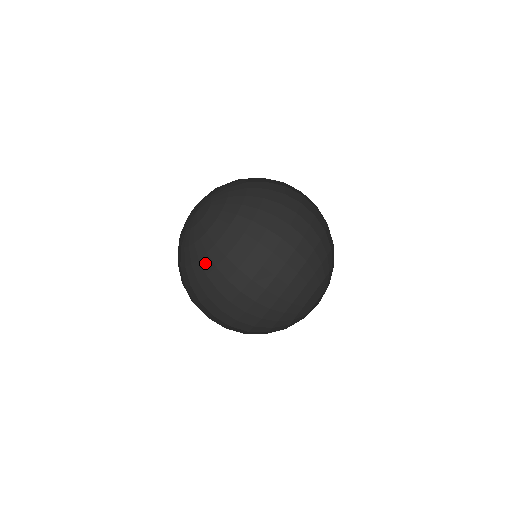
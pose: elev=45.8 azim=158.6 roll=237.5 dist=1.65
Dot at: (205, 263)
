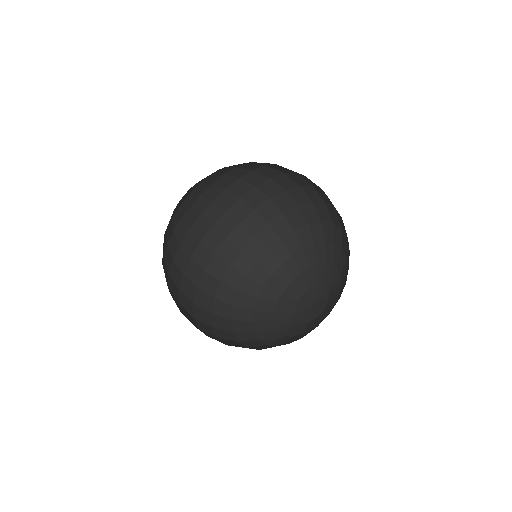
Dot at: (188, 218)
